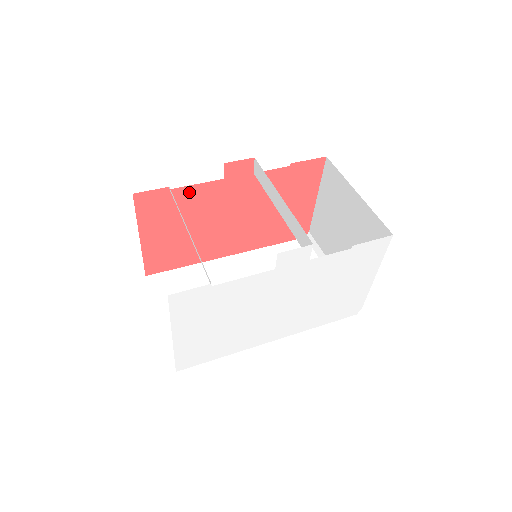
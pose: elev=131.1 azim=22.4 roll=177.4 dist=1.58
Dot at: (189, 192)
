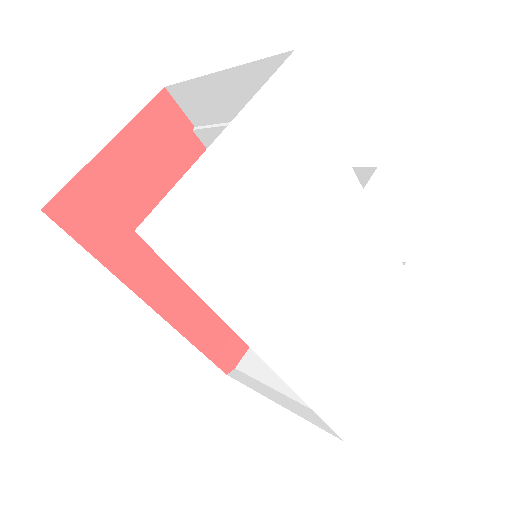
Dot at: occluded
